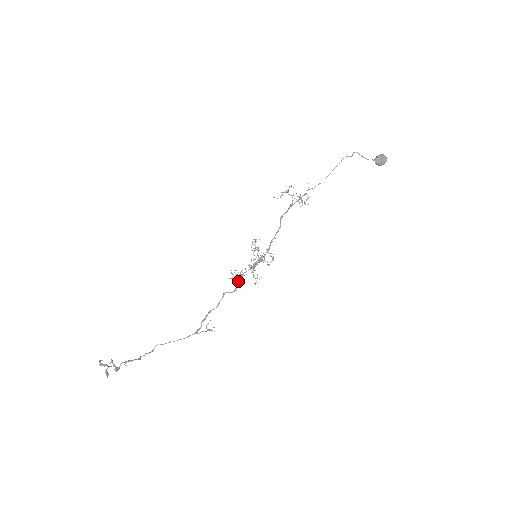
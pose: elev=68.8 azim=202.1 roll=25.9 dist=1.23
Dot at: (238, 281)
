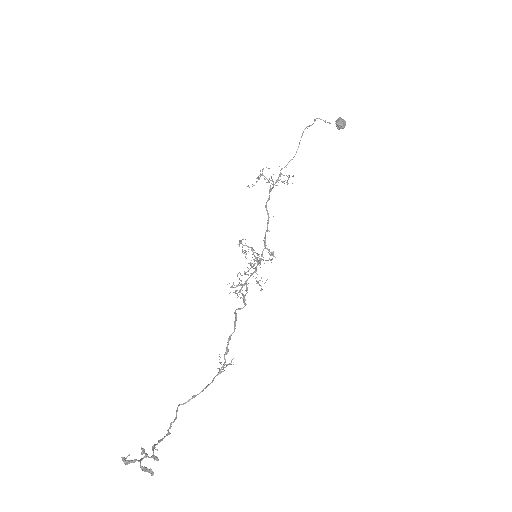
Dot at: (242, 293)
